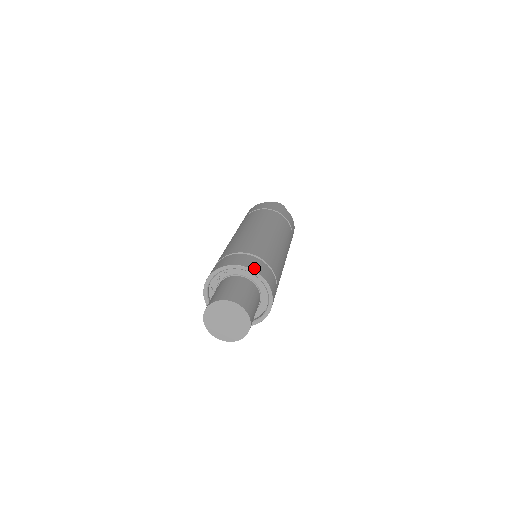
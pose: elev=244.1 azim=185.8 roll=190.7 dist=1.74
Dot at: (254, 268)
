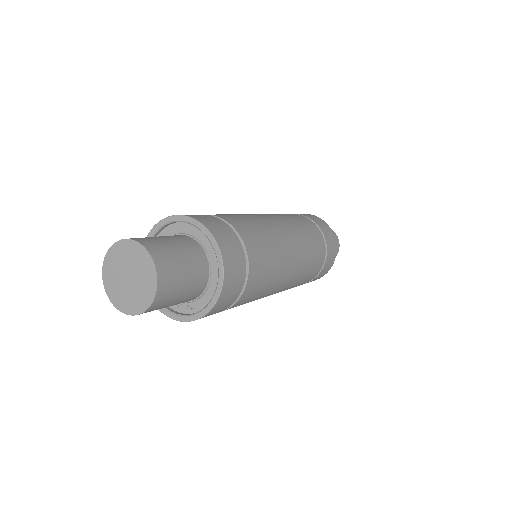
Dot at: (161, 222)
